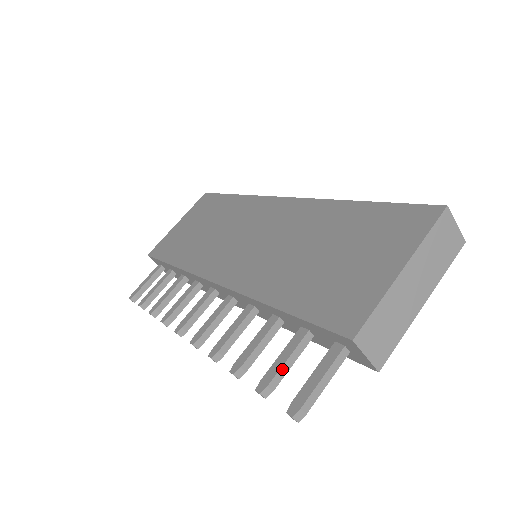
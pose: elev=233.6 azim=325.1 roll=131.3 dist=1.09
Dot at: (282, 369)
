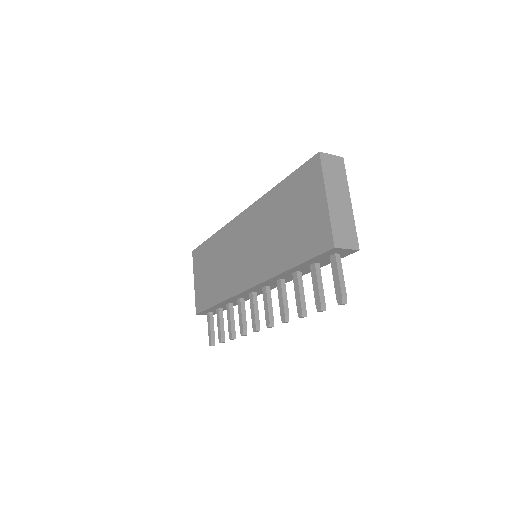
Dot at: (320, 291)
